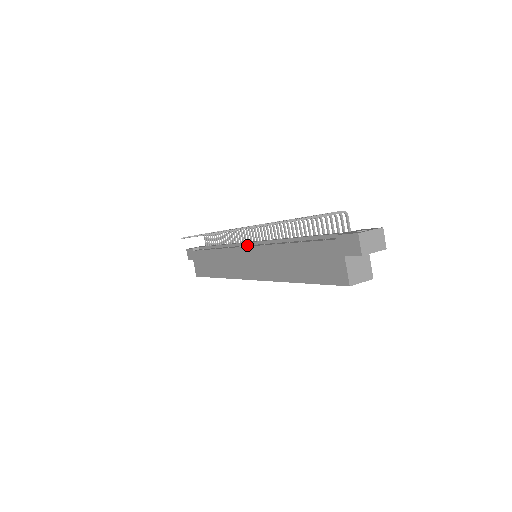
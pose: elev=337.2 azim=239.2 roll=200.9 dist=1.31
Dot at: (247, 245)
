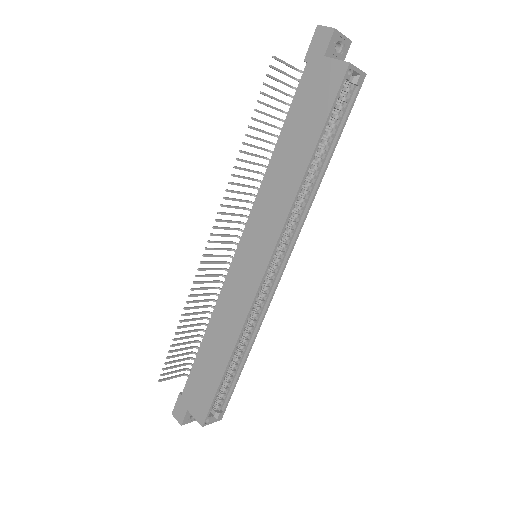
Dot at: occluded
